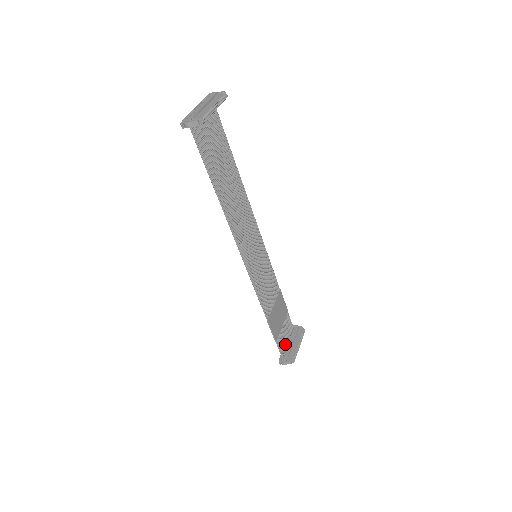
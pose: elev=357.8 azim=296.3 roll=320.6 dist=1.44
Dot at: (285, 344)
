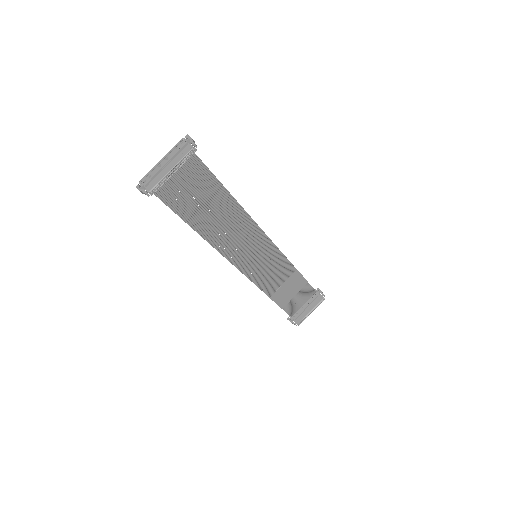
Dot at: (298, 306)
